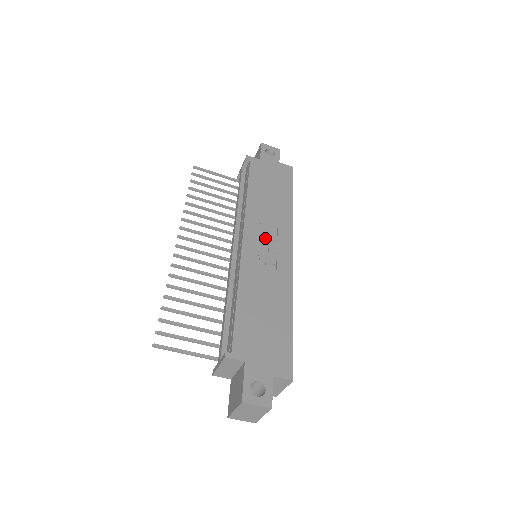
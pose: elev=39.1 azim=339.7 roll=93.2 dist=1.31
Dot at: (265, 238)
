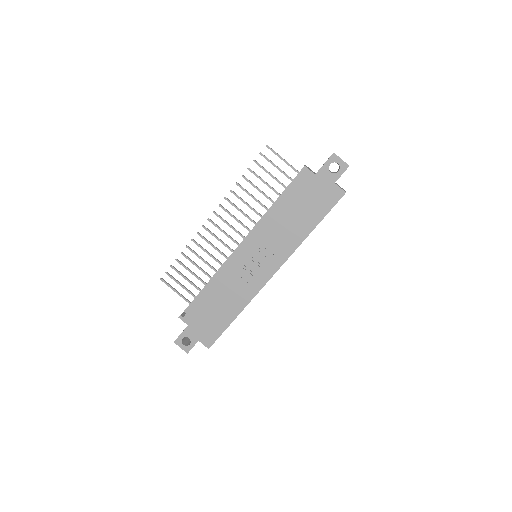
Dot at: (259, 255)
